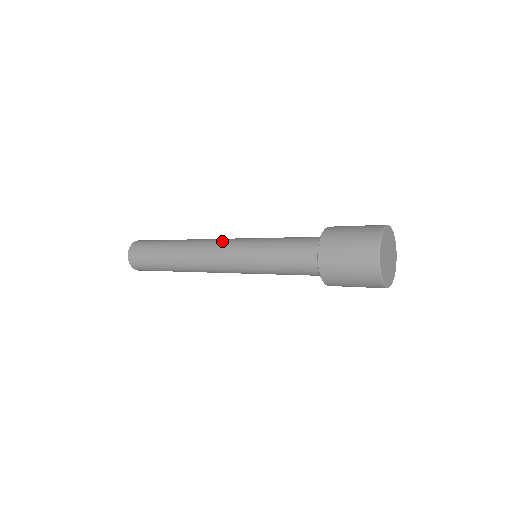
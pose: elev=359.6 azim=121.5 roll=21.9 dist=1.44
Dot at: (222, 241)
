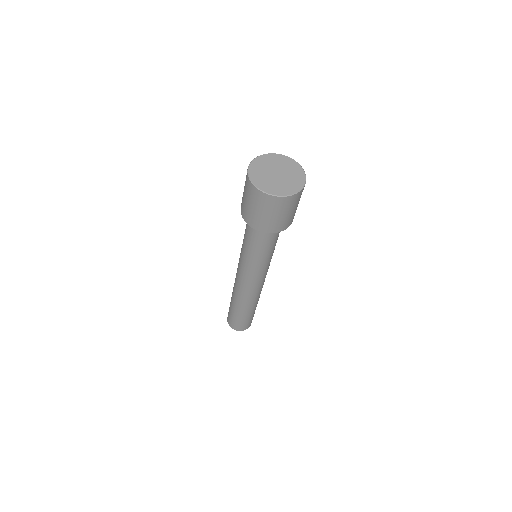
Dot at: occluded
